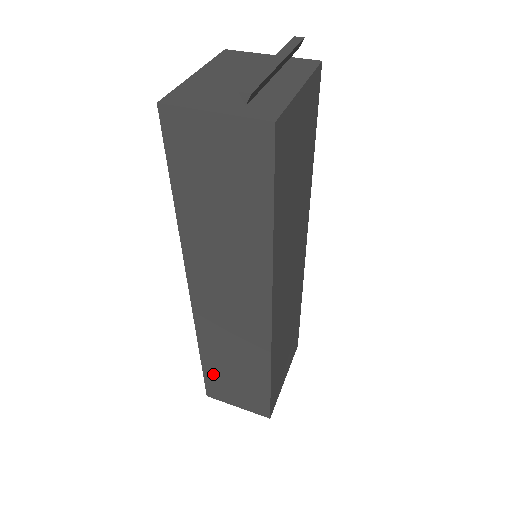
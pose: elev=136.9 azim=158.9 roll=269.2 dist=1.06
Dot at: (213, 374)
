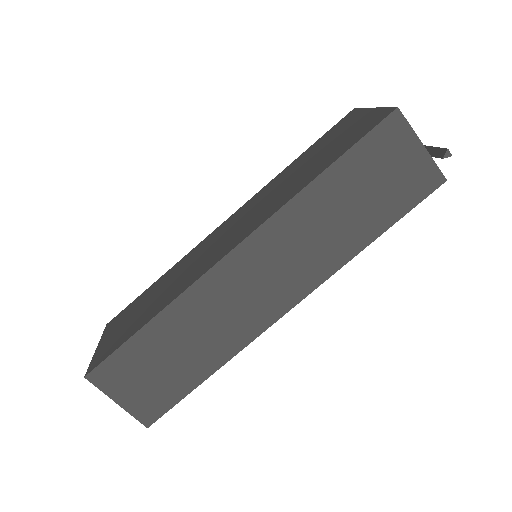
Dot at: (138, 349)
